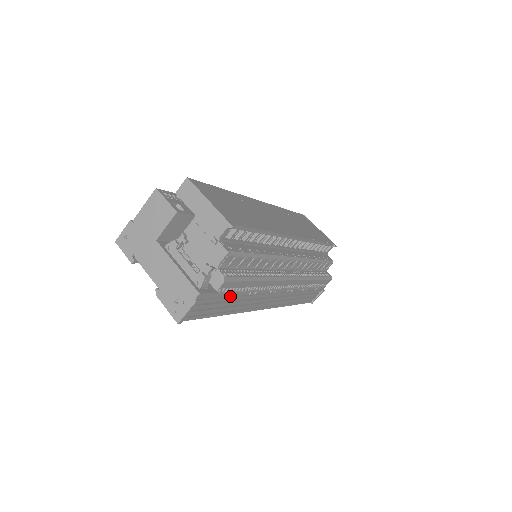
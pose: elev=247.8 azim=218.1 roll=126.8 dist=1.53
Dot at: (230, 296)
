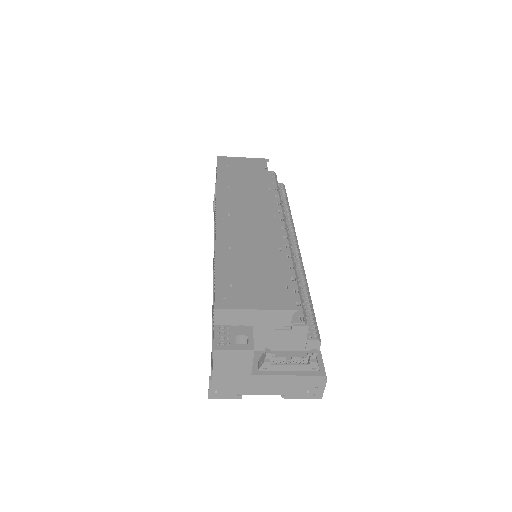
Dot at: occluded
